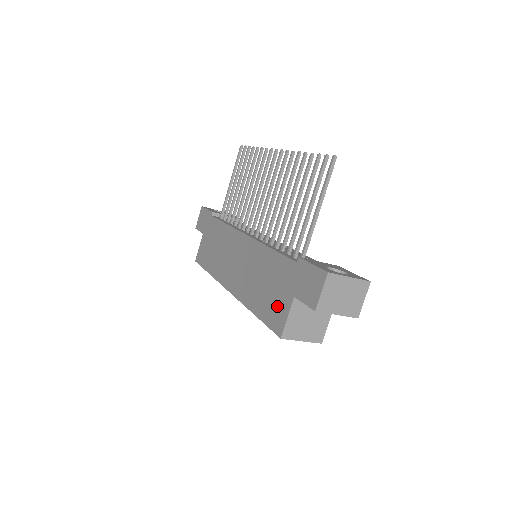
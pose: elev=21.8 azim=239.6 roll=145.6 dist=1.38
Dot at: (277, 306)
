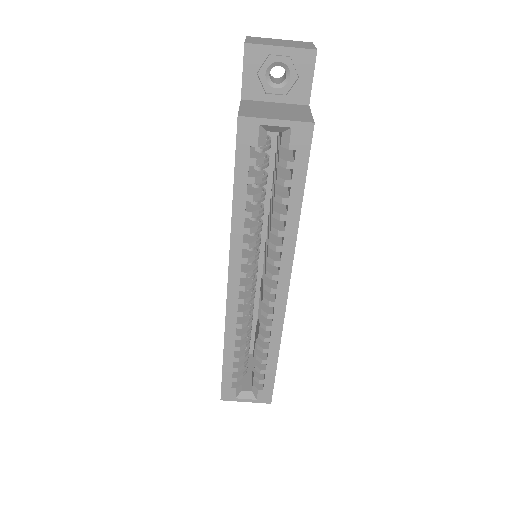
Dot at: occluded
